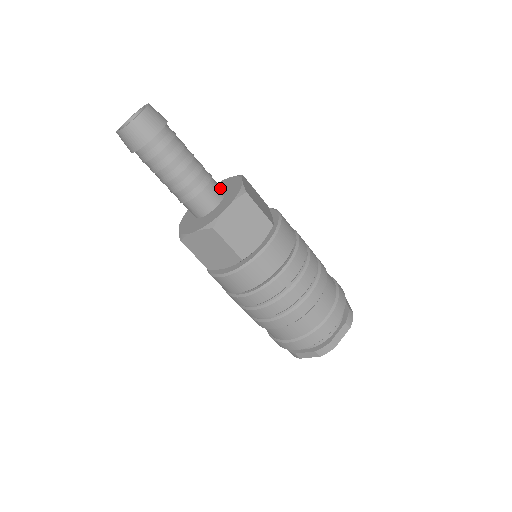
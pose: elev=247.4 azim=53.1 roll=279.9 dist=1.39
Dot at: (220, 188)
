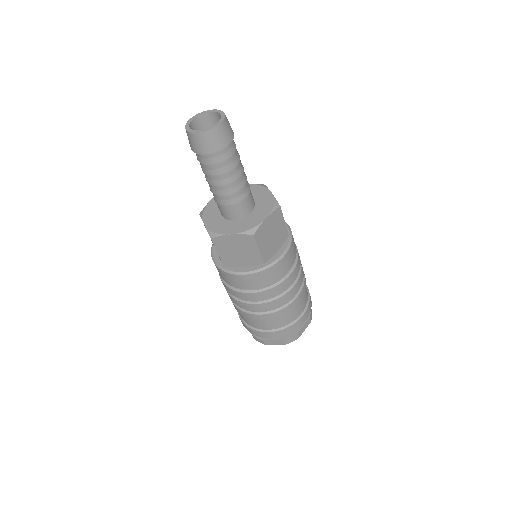
Dot at: (252, 196)
